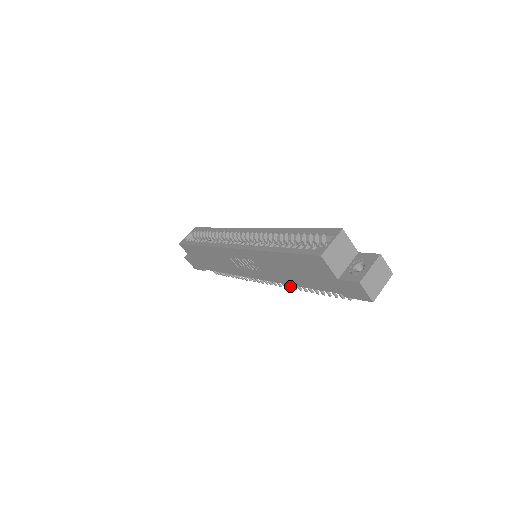
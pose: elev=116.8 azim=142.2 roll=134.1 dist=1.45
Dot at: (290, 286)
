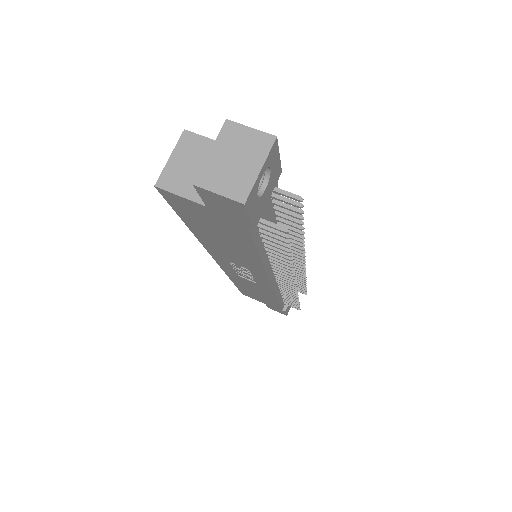
Dot at: (289, 270)
